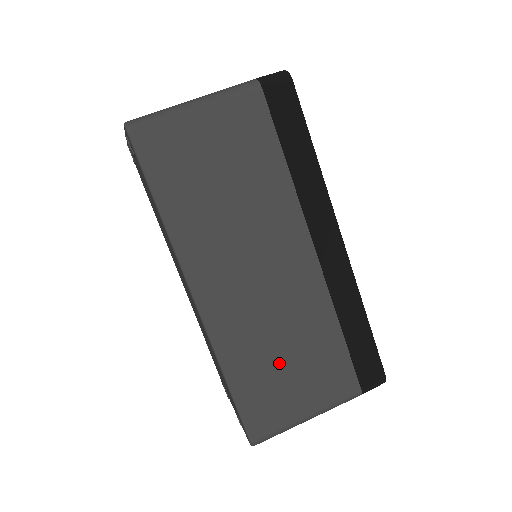
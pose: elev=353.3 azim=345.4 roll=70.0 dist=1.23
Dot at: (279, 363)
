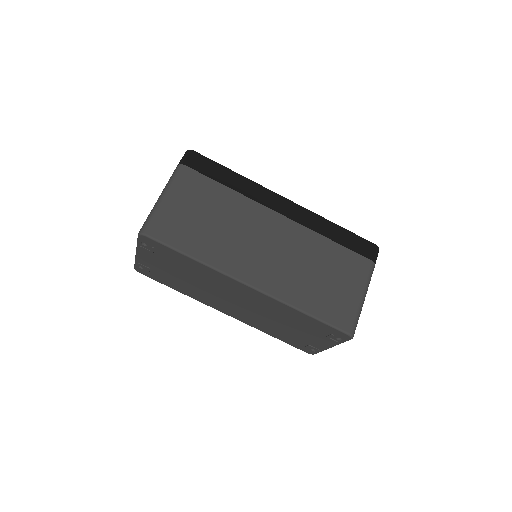
Dot at: (321, 282)
